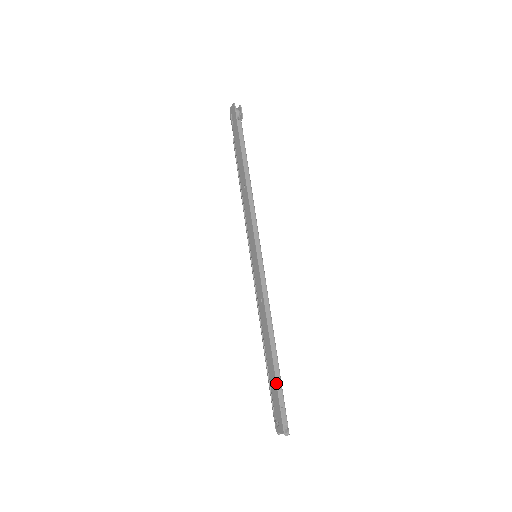
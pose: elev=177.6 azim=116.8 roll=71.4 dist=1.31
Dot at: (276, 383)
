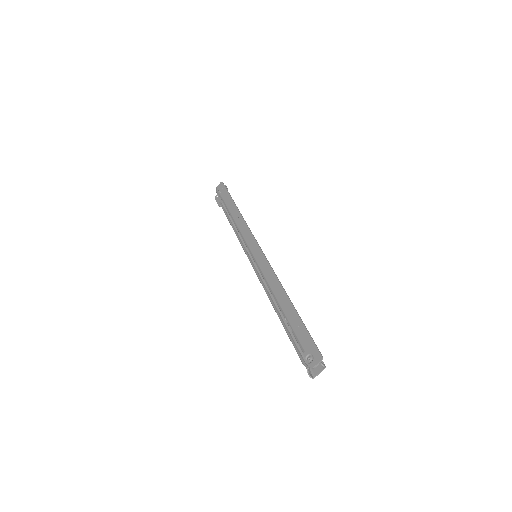
Dot at: occluded
